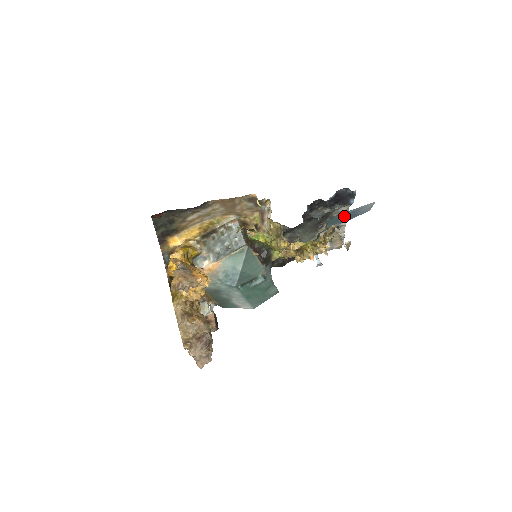
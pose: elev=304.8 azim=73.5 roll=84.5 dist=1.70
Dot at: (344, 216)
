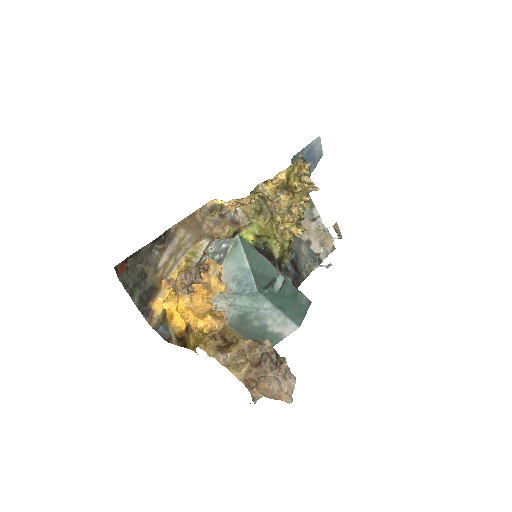
Dot at: occluded
